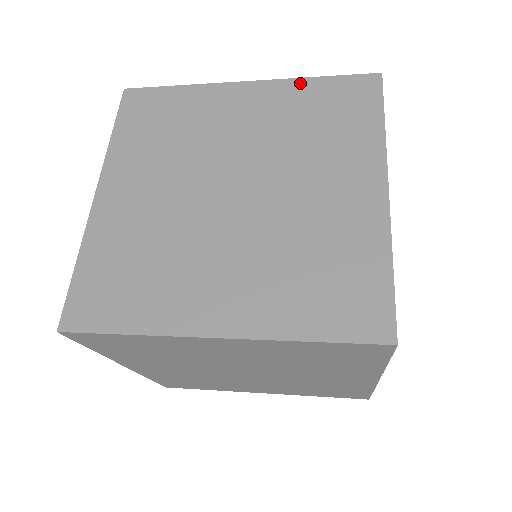
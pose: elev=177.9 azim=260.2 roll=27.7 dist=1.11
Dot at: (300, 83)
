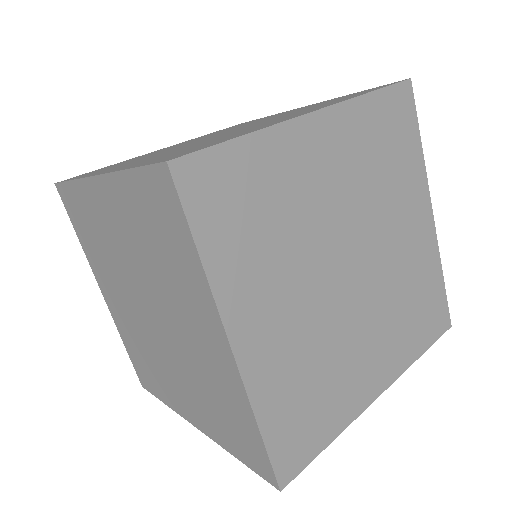
Dot at: (122, 181)
